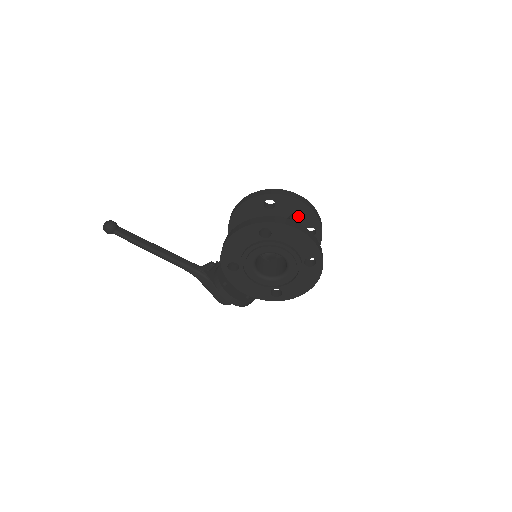
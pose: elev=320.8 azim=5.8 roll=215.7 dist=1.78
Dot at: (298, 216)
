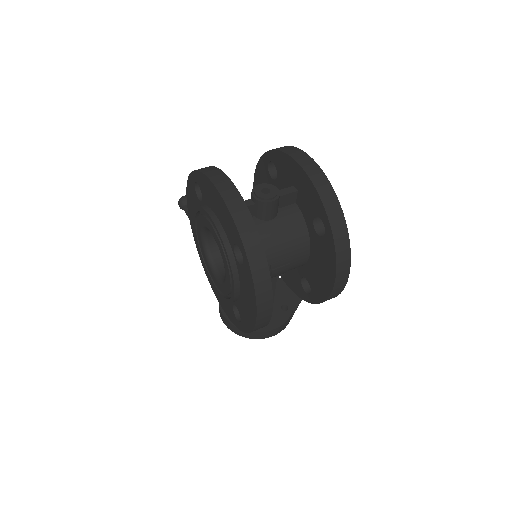
Dot at: (300, 192)
